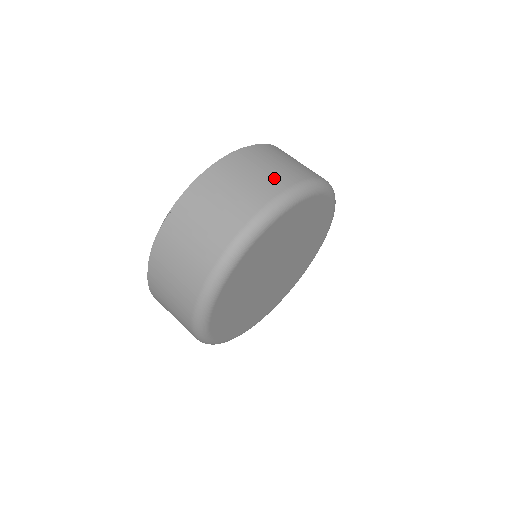
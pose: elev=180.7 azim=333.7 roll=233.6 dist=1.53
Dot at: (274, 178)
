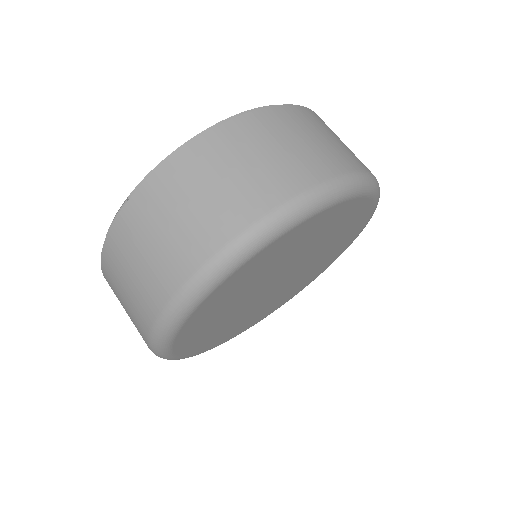
Dot at: (283, 172)
